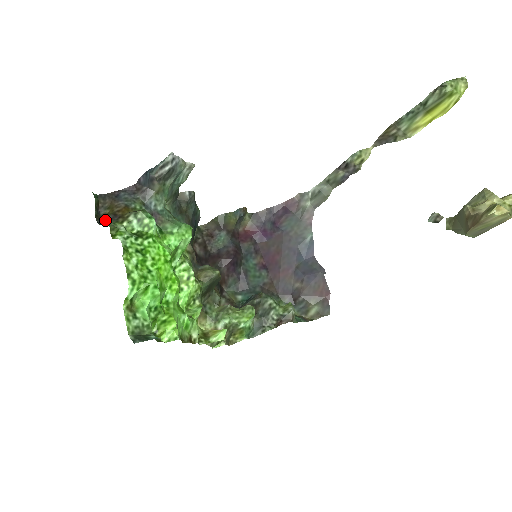
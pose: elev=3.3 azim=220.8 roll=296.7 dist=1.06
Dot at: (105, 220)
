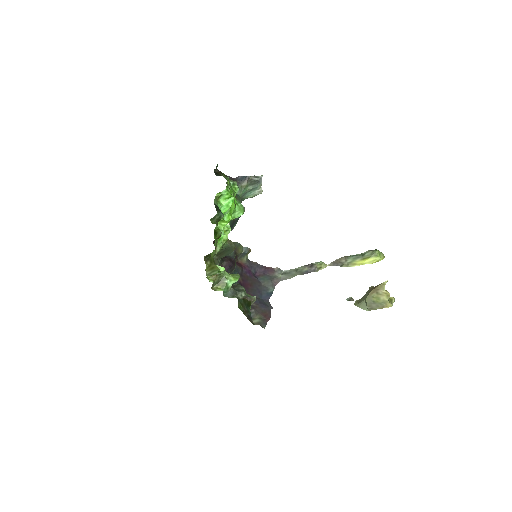
Dot at: (216, 175)
